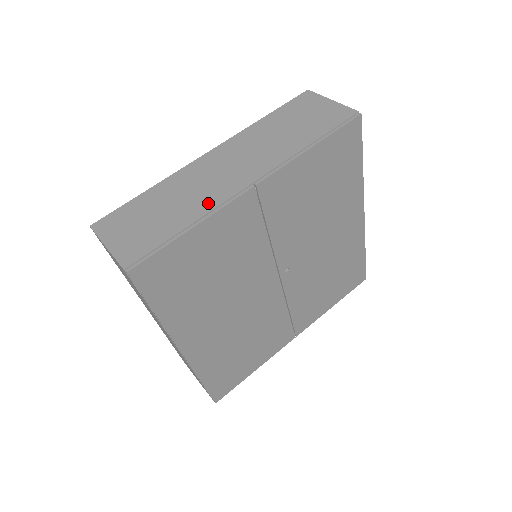
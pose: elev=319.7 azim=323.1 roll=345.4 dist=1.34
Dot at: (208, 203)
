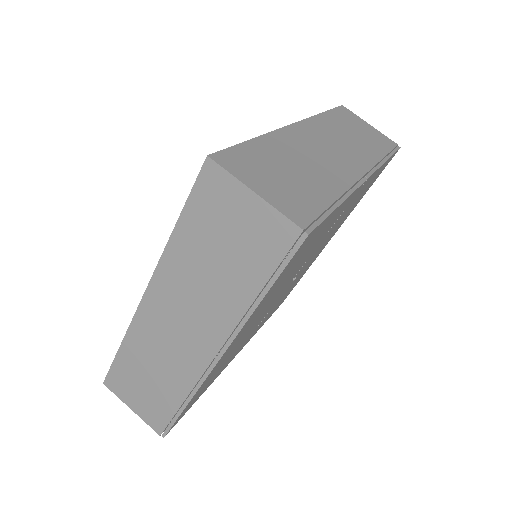
Dot at: (339, 180)
